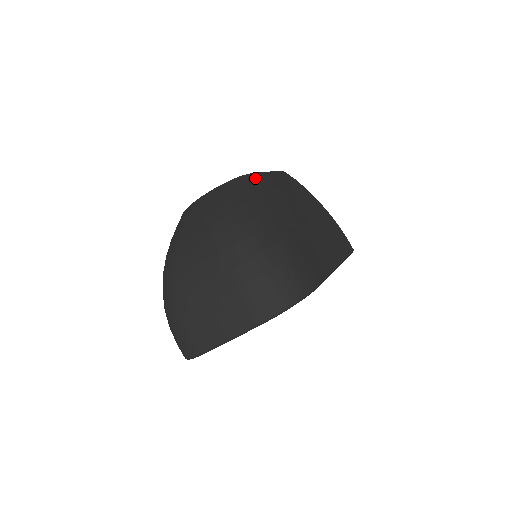
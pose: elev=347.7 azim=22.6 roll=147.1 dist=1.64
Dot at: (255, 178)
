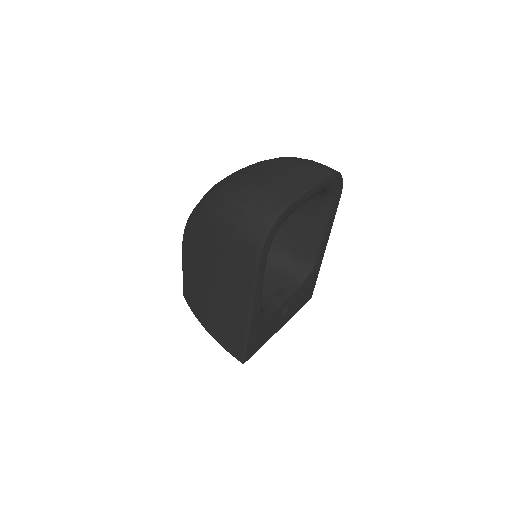
Dot at: occluded
